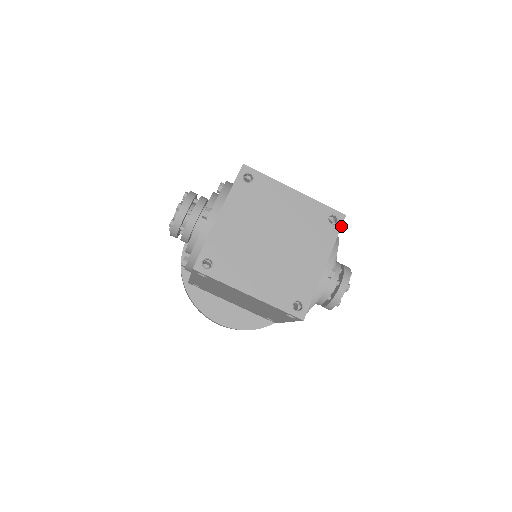
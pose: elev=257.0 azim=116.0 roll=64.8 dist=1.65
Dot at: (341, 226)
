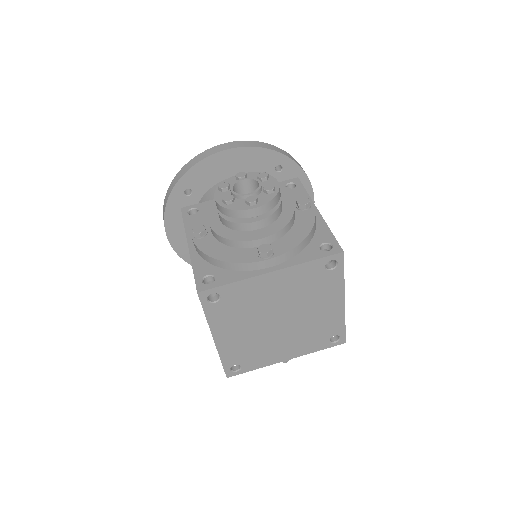
Dot at: (333, 346)
